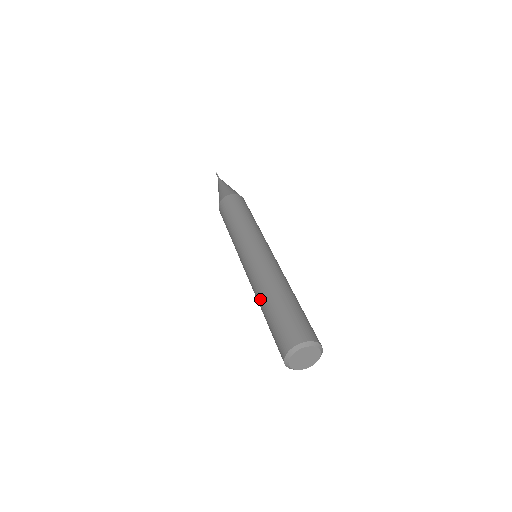
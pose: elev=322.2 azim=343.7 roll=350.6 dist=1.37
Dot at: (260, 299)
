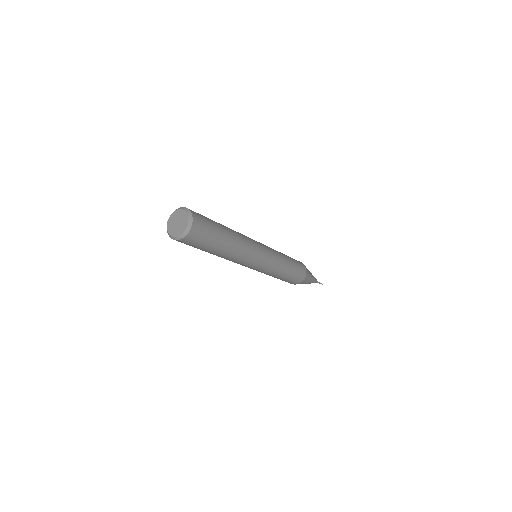
Dot at: occluded
